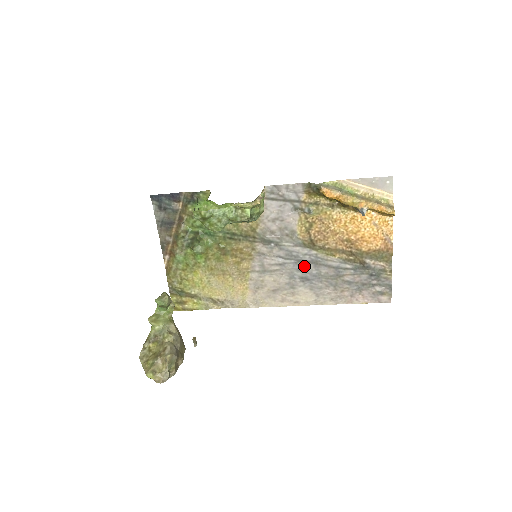
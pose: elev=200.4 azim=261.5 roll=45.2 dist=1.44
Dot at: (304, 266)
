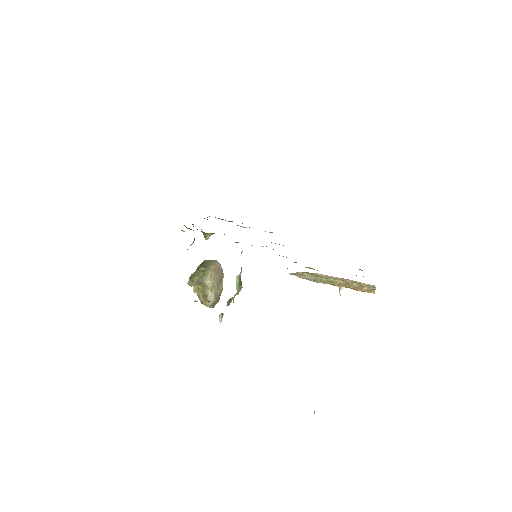
Dot at: occluded
